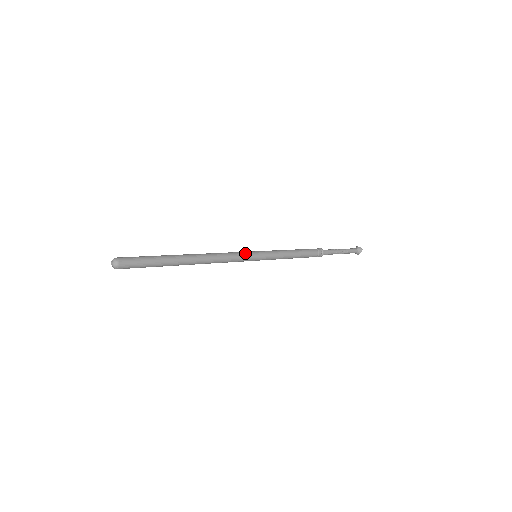
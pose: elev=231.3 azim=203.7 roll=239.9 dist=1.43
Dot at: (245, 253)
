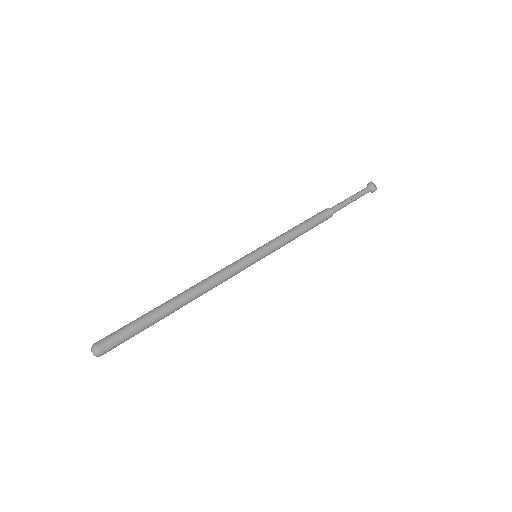
Dot at: (245, 265)
